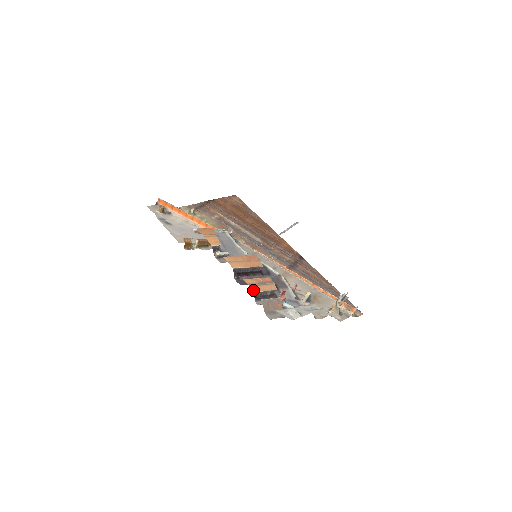
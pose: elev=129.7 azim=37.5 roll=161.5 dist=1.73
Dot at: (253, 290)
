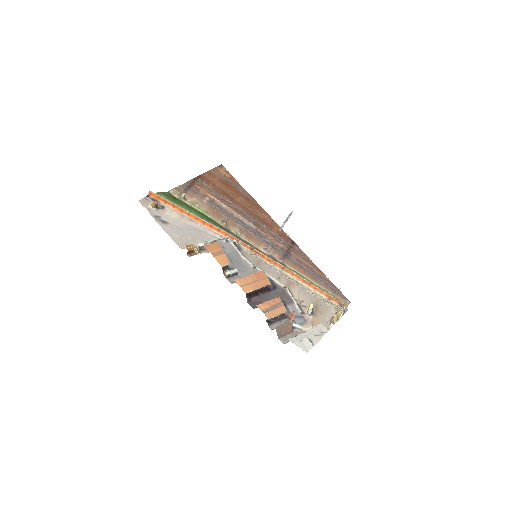
Dot at: (267, 317)
